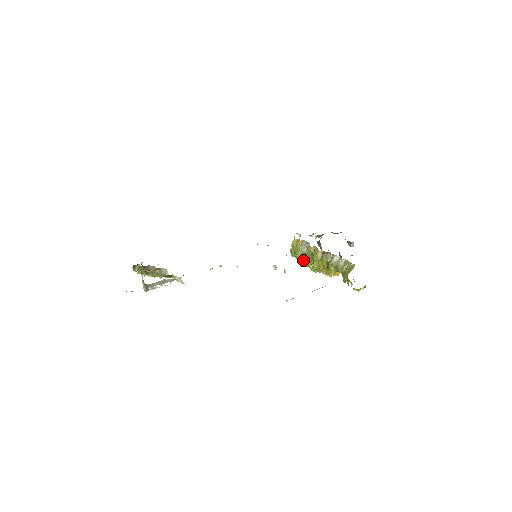
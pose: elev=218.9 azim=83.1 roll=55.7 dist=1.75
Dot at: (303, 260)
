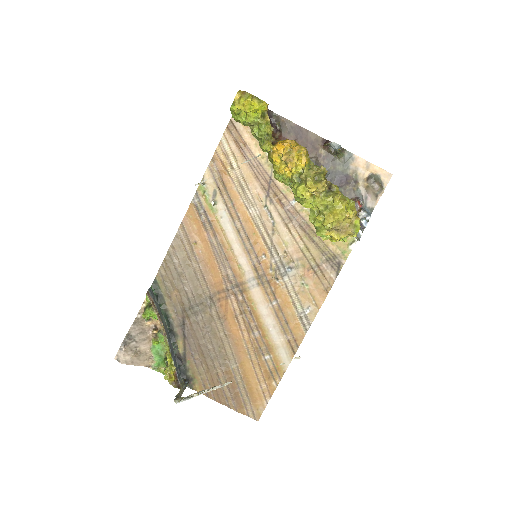
Dot at: (318, 217)
